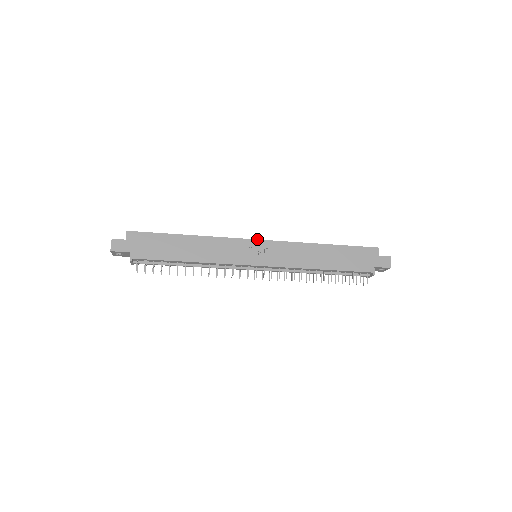
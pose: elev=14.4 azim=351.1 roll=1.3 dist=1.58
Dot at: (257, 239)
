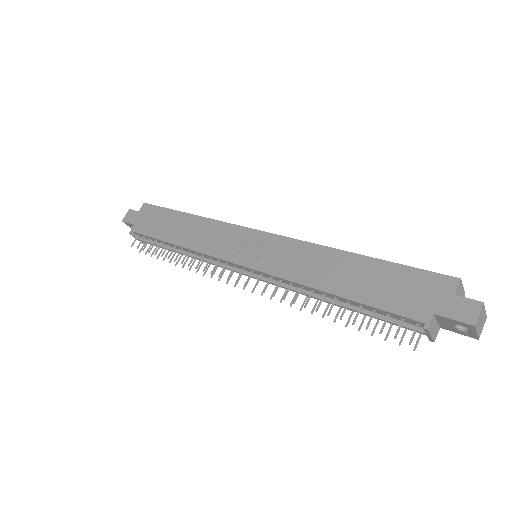
Dot at: (259, 230)
